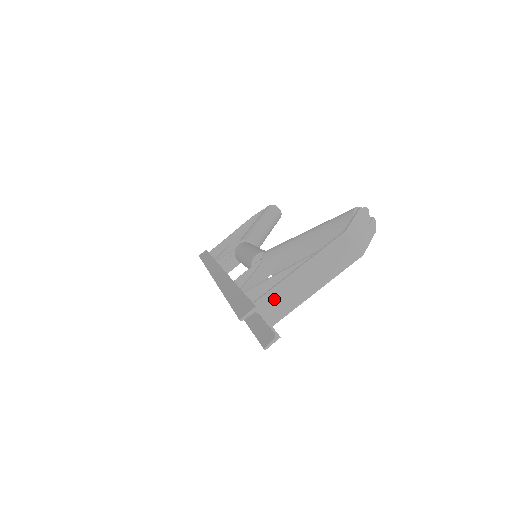
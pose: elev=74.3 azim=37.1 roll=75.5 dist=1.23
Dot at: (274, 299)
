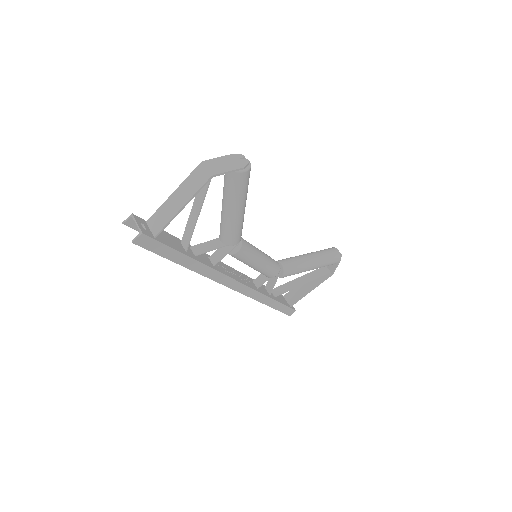
Dot at: (157, 217)
